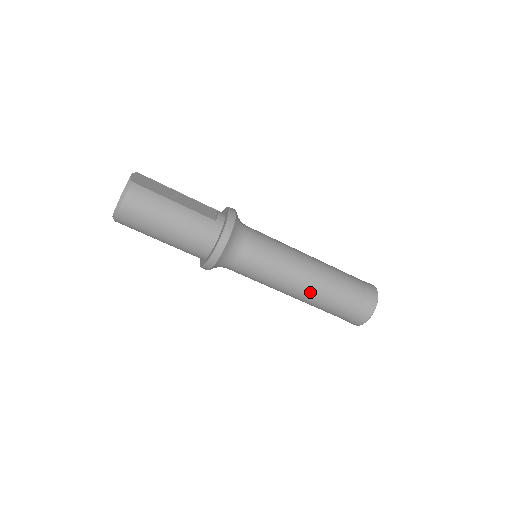
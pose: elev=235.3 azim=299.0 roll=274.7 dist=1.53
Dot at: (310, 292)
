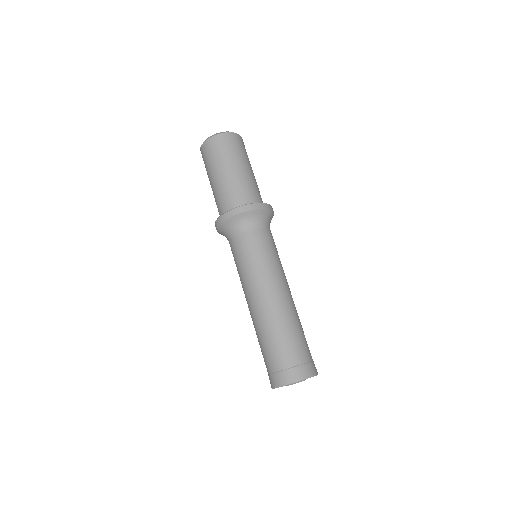
Dot at: (289, 304)
